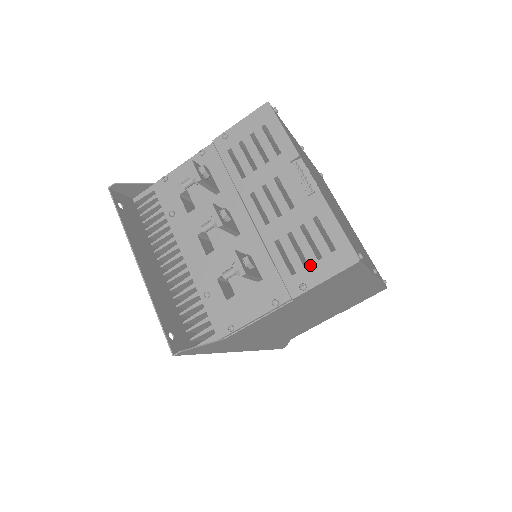
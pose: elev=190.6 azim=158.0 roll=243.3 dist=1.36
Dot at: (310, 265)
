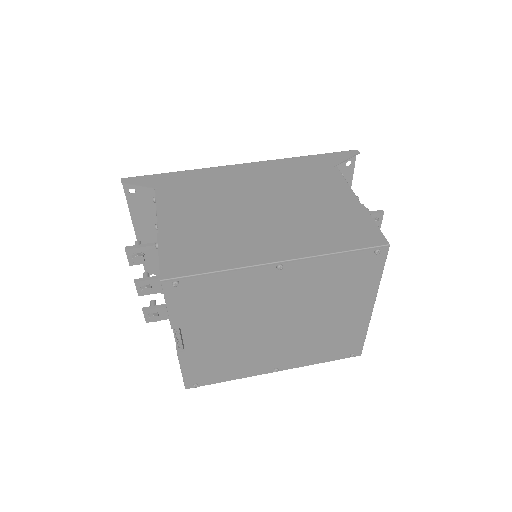
Dot at: occluded
